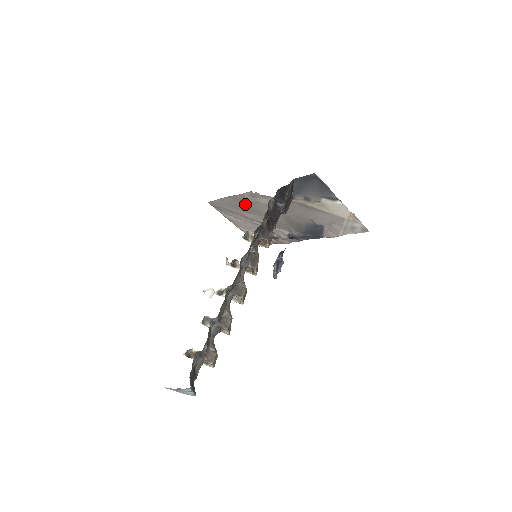
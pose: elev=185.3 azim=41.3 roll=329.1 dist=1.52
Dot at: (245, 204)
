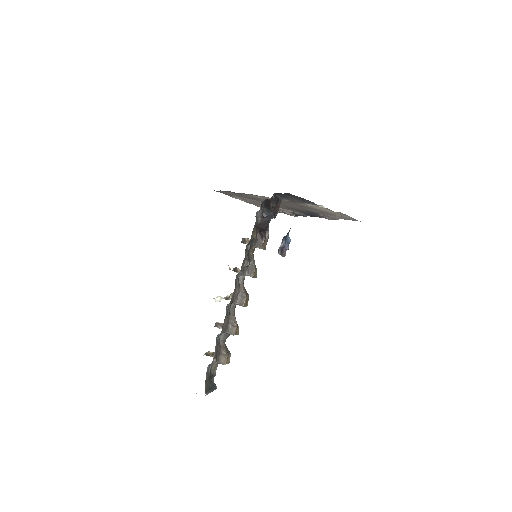
Dot at: occluded
